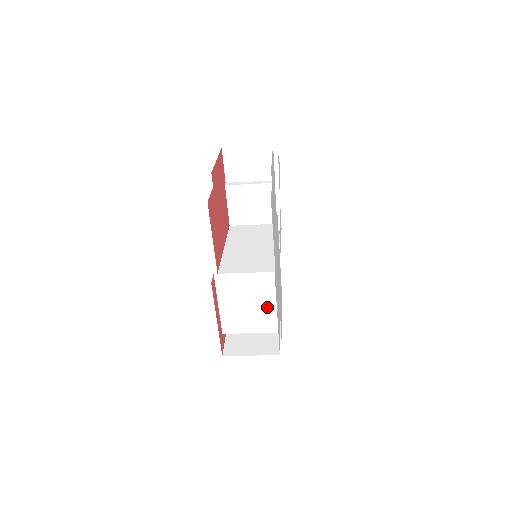
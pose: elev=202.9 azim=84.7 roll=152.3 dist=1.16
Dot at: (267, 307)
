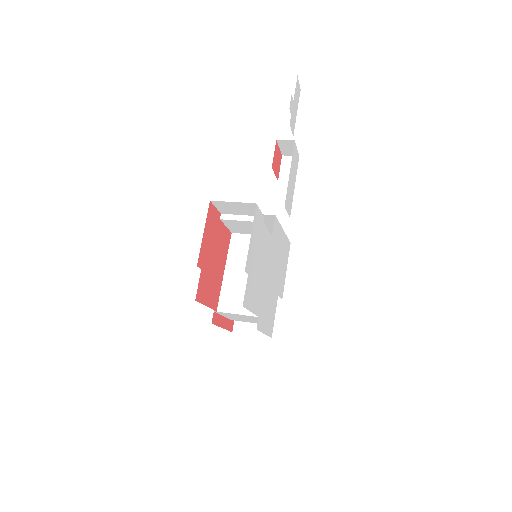
Dot at: occluded
